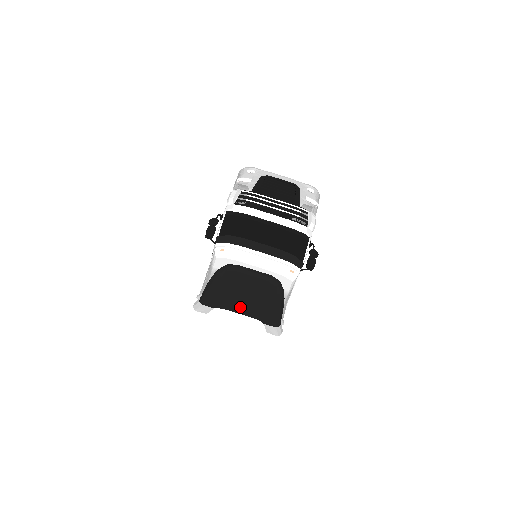
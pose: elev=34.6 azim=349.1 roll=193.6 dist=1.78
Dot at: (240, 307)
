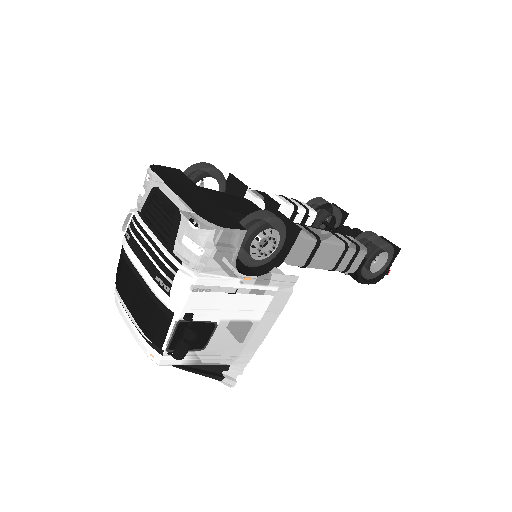
Dot at: occluded
